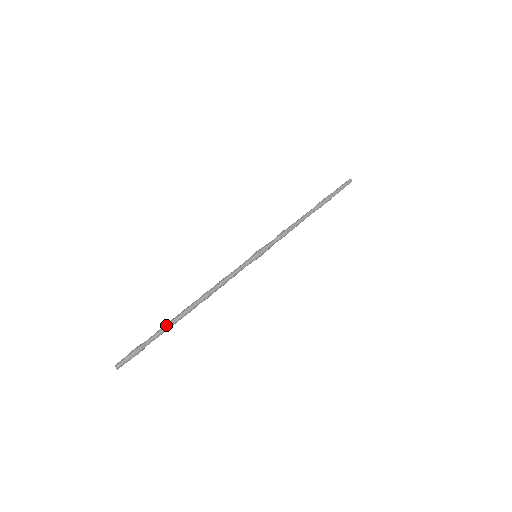
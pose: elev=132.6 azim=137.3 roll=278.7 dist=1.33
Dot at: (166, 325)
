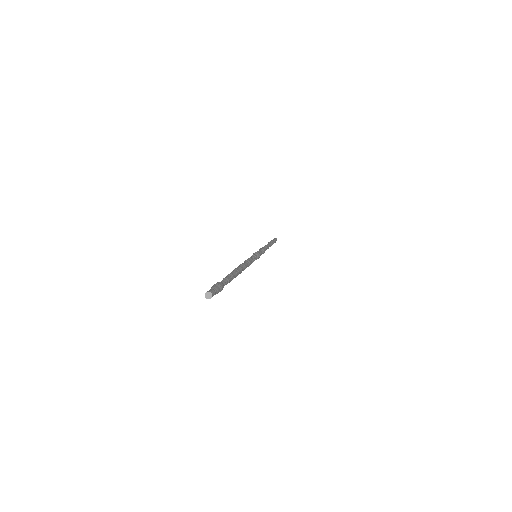
Dot at: (230, 274)
